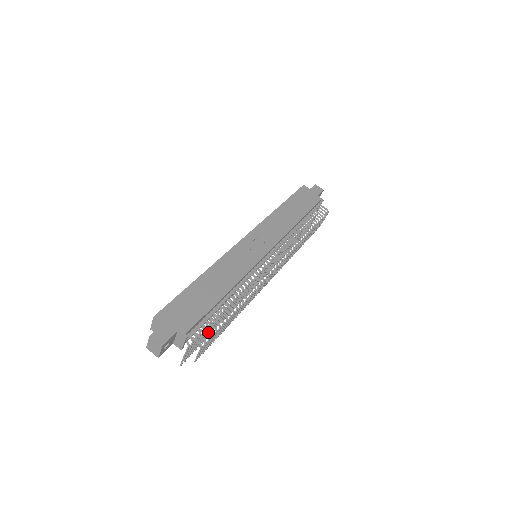
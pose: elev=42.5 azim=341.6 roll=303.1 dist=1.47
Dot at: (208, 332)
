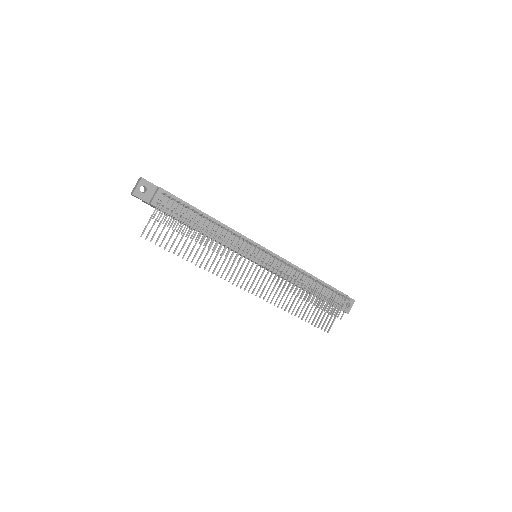
Dot at: (179, 242)
